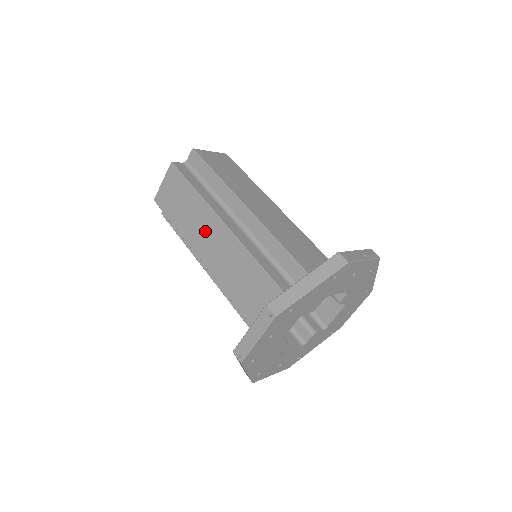
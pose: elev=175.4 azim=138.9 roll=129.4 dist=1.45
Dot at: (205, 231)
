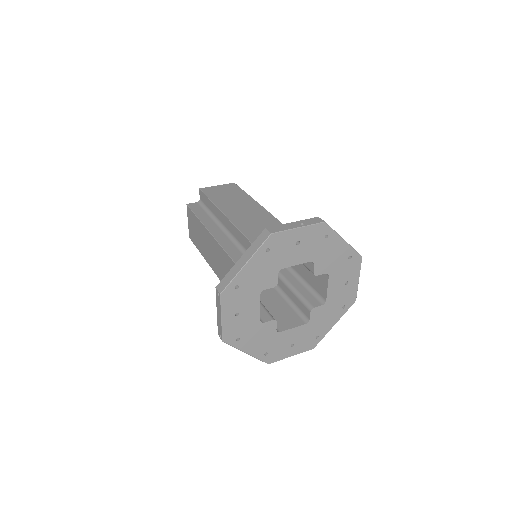
Dot at: (209, 248)
